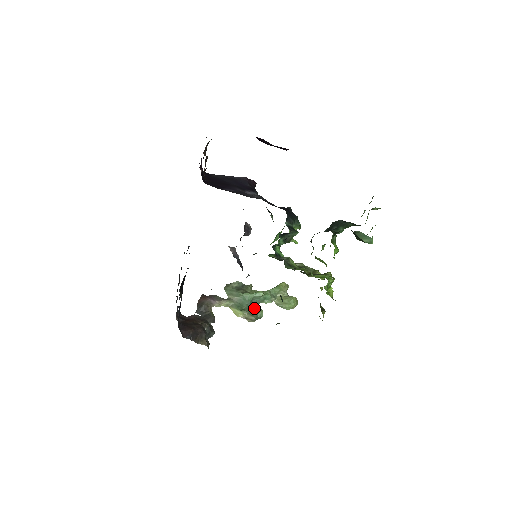
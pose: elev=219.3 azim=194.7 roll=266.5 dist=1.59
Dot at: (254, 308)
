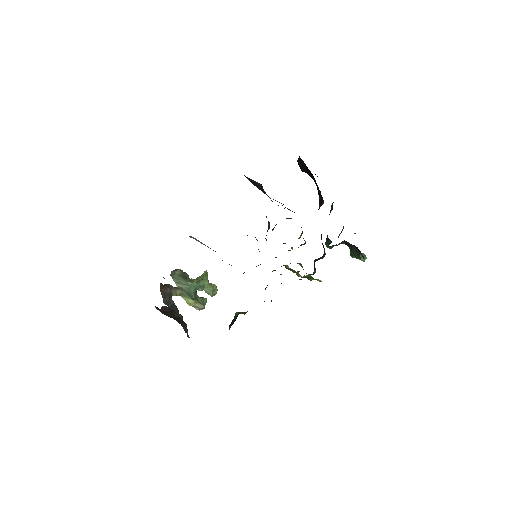
Dot at: (199, 297)
